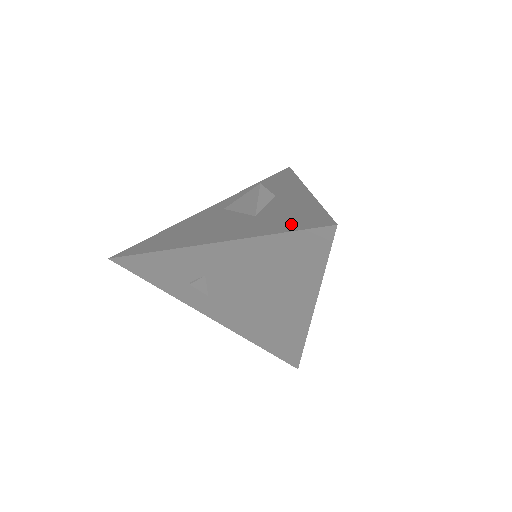
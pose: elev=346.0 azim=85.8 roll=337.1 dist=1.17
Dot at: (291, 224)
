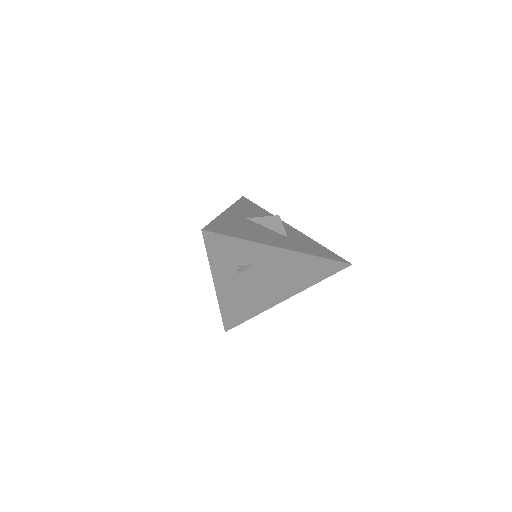
Dot at: (325, 254)
